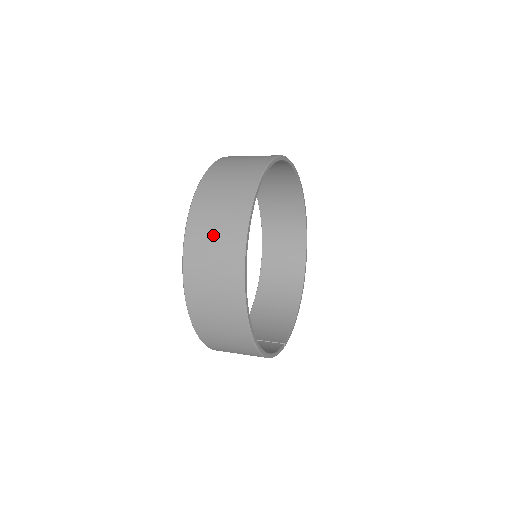
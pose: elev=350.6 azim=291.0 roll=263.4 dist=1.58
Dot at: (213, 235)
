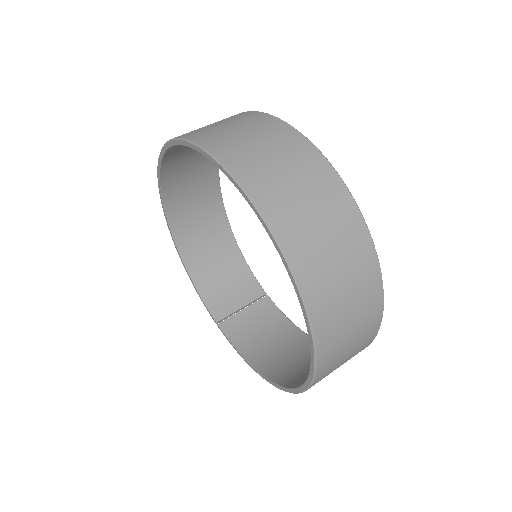
Dot at: (350, 333)
